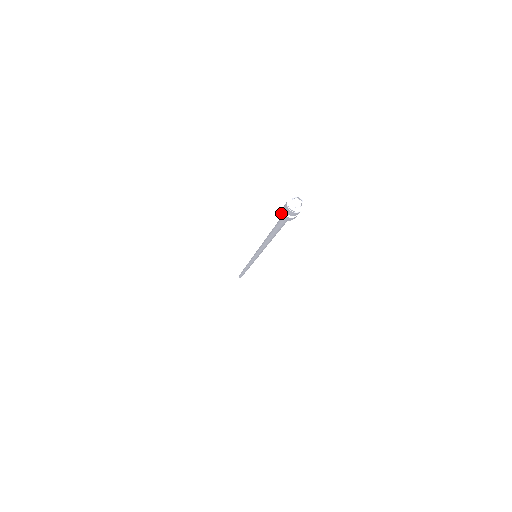
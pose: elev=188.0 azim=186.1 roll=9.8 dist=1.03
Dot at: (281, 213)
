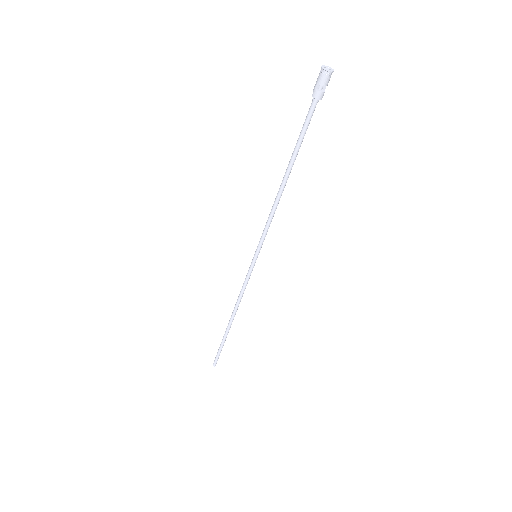
Dot at: occluded
